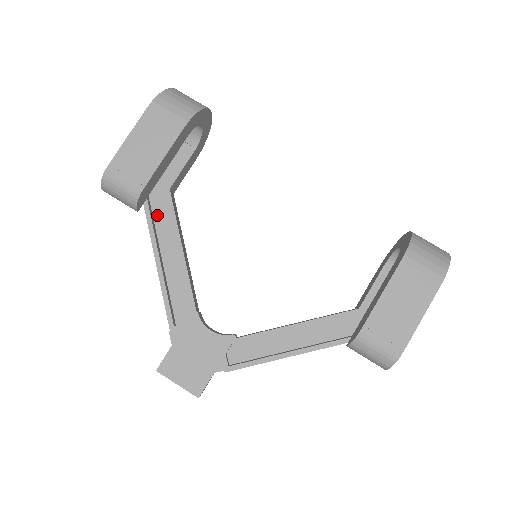
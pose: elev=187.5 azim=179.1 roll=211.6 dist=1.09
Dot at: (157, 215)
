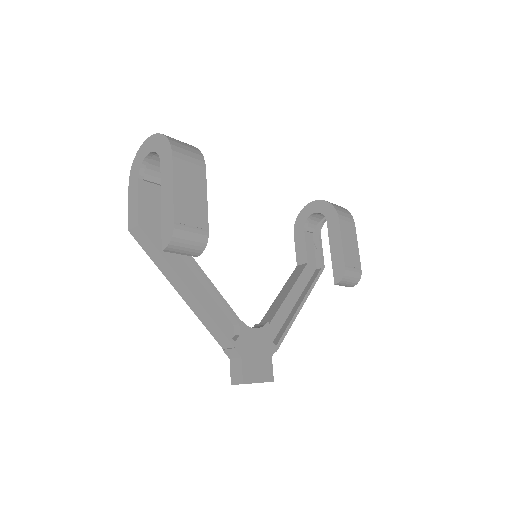
Dot at: occluded
